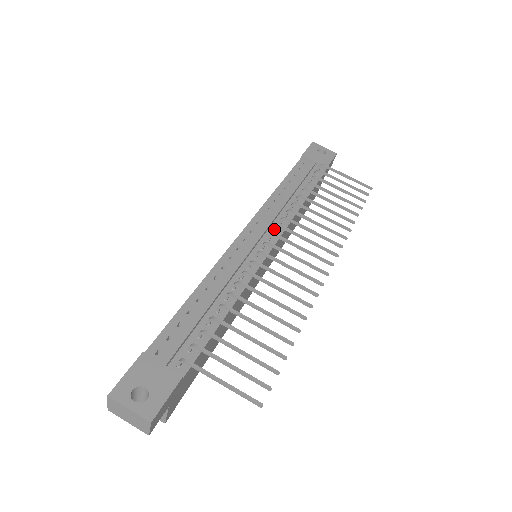
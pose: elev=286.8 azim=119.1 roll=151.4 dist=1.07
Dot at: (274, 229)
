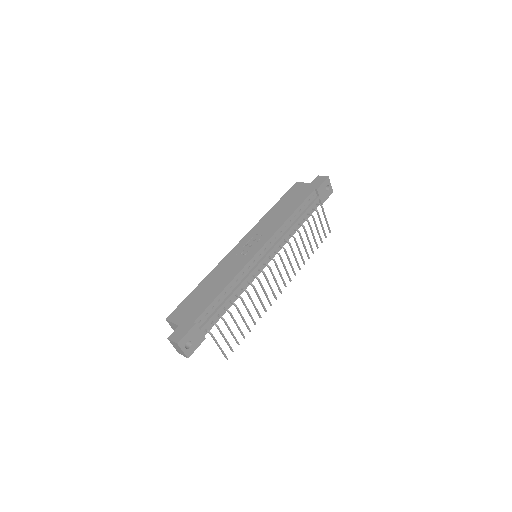
Dot at: (275, 252)
